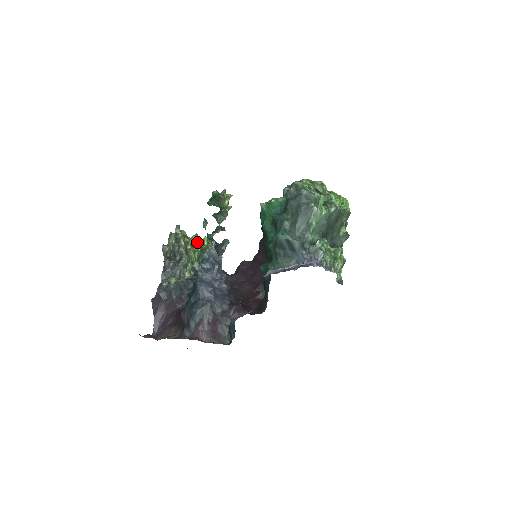
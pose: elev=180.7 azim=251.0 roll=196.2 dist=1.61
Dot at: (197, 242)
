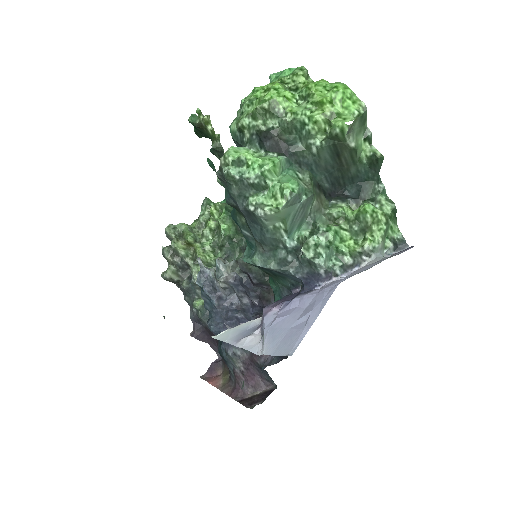
Dot at: (209, 215)
